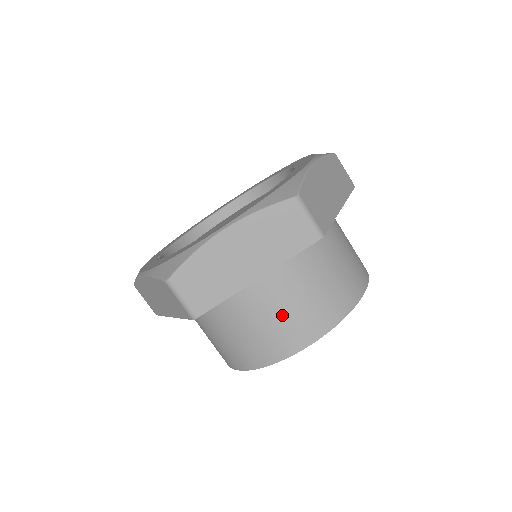
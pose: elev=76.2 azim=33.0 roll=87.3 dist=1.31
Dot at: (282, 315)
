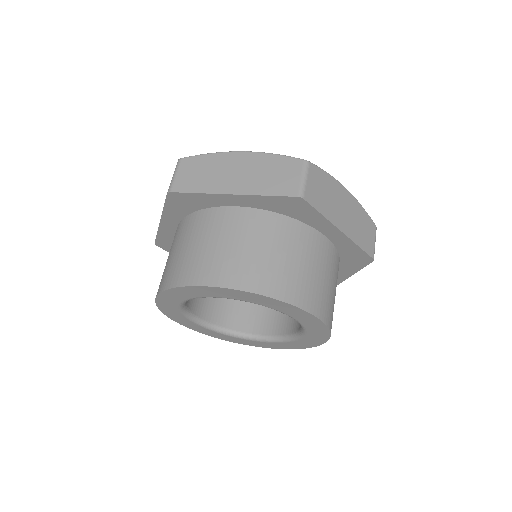
Dot at: (224, 248)
